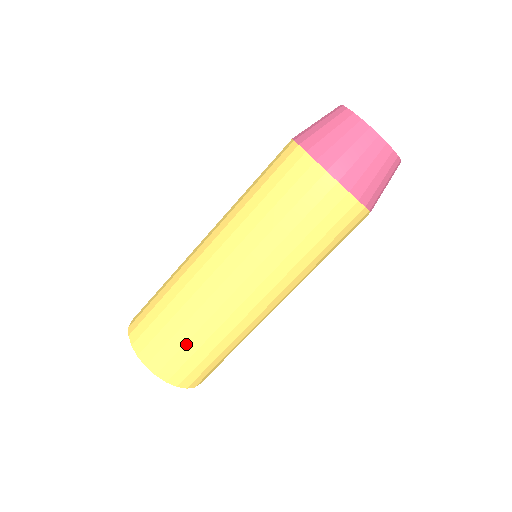
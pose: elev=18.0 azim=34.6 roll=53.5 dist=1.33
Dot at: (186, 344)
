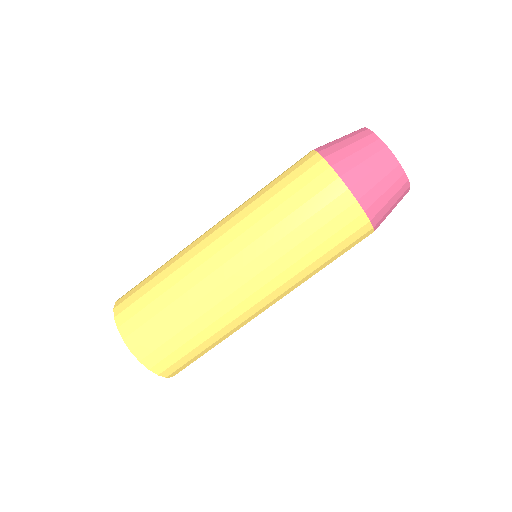
Dot at: occluded
